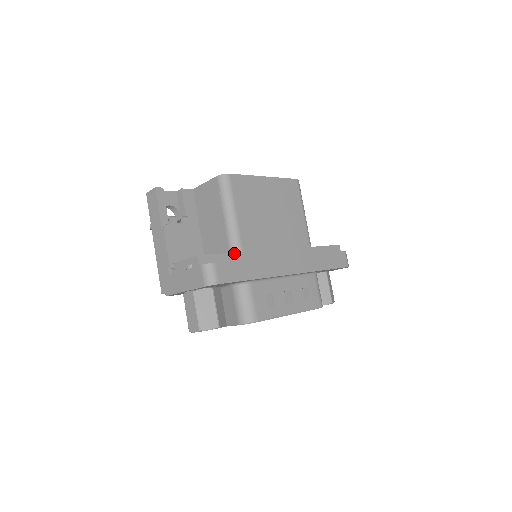
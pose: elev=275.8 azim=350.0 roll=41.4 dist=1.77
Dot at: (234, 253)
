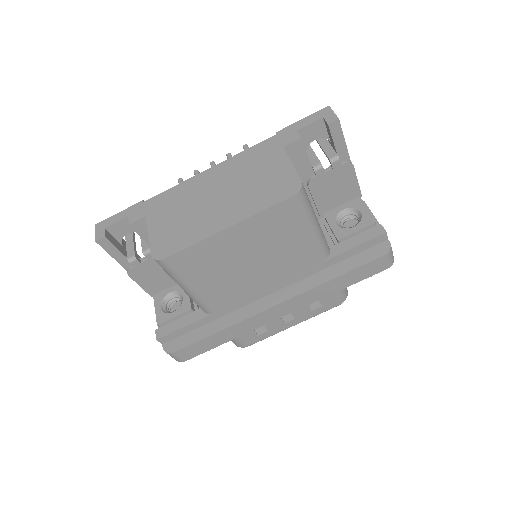
Dot at: (202, 319)
